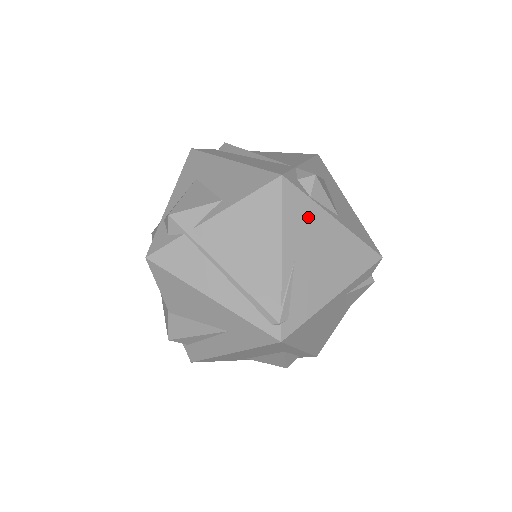
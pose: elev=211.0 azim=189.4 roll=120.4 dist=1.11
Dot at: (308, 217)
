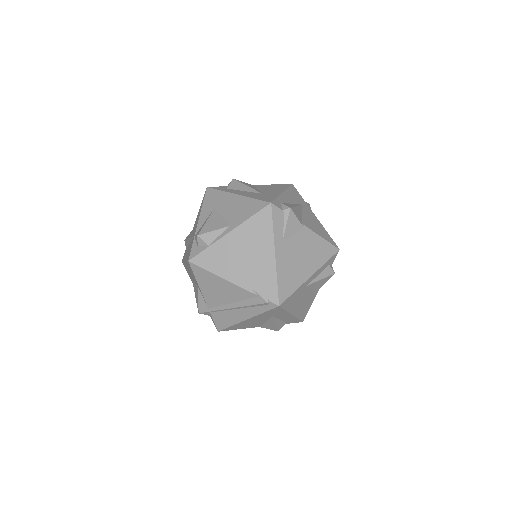
Dot at: (218, 254)
